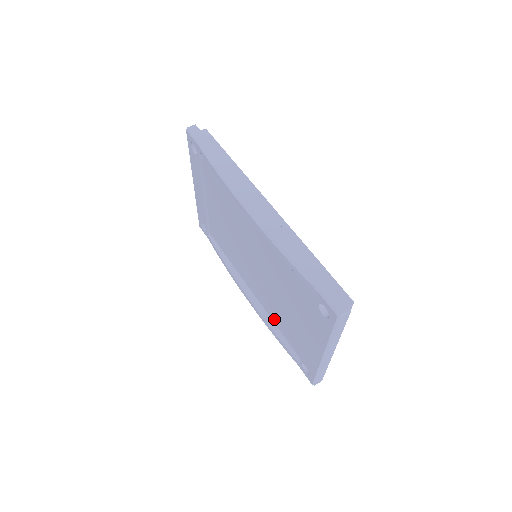
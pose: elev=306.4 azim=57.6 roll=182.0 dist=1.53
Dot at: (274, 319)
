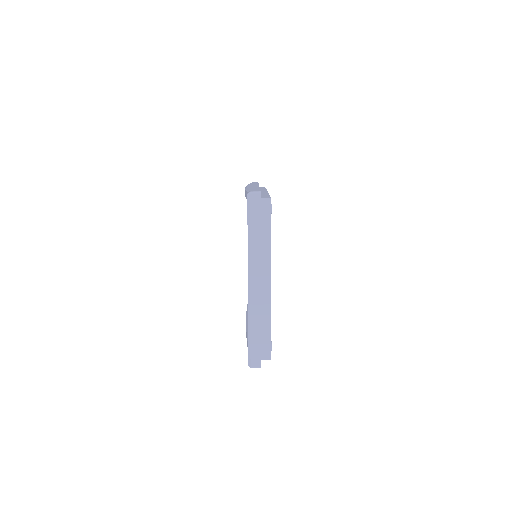
Dot at: occluded
